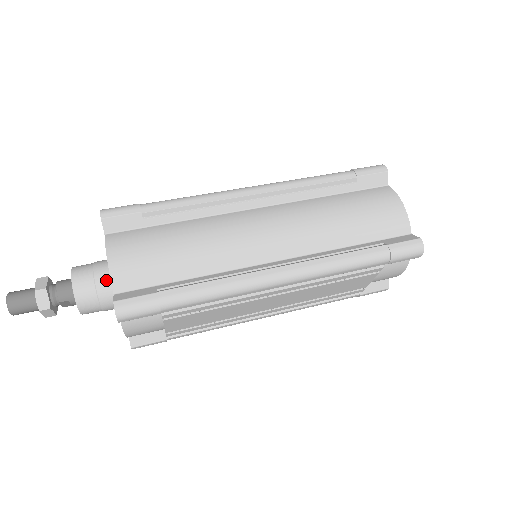
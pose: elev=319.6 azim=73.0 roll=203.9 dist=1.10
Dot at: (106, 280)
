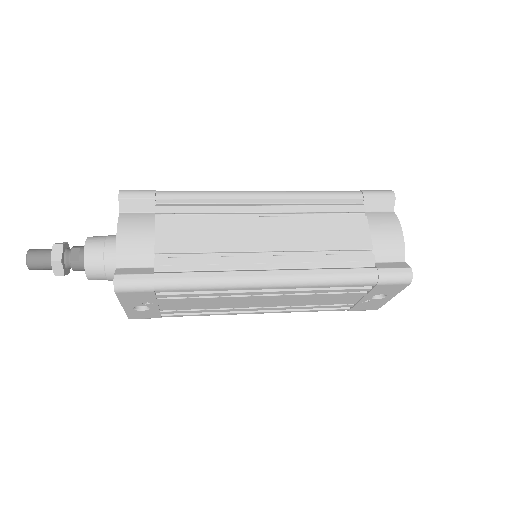
Dot at: occluded
